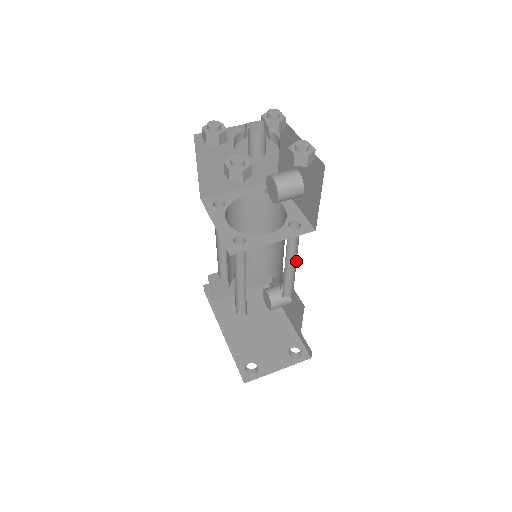
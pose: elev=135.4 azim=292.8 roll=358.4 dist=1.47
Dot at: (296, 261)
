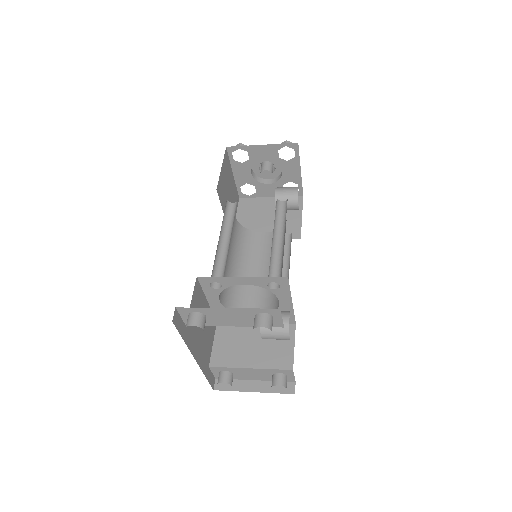
Dot at: (284, 232)
